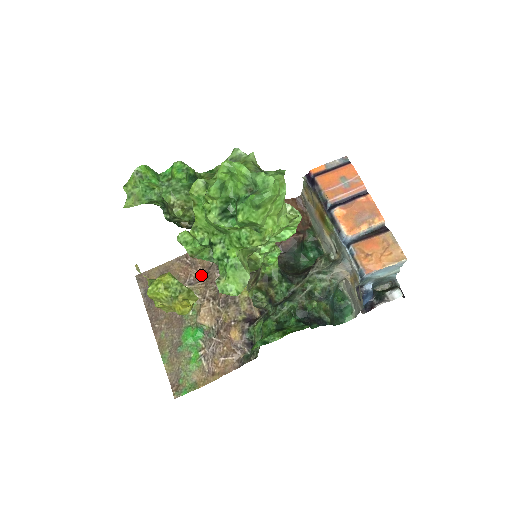
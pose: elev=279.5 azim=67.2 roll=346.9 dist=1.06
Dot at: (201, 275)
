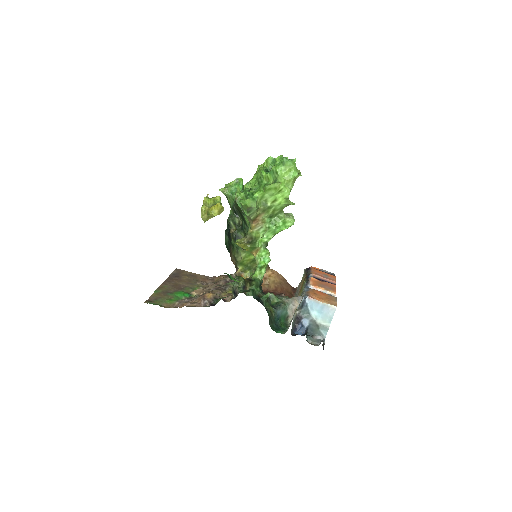
Dot at: occluded
